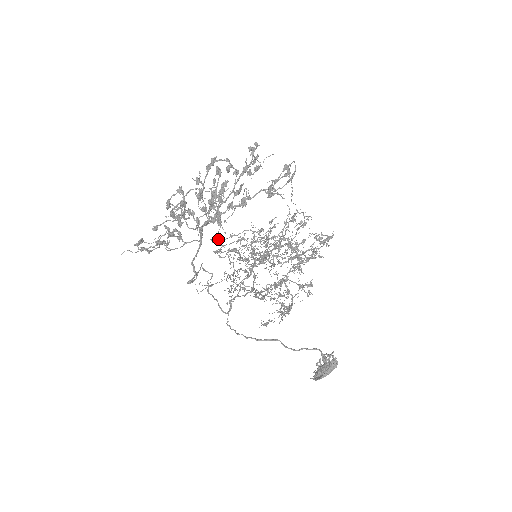
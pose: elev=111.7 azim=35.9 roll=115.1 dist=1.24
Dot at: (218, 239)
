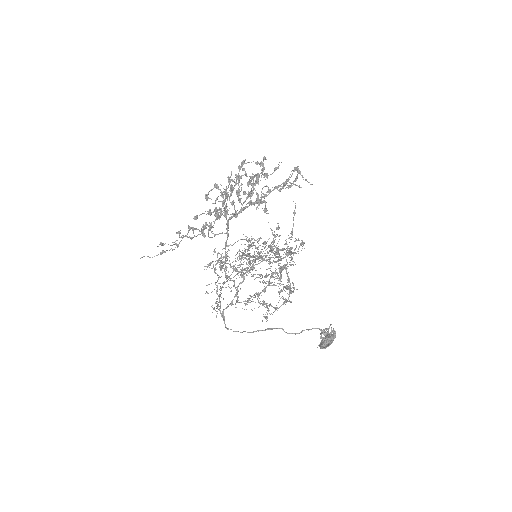
Dot at: occluded
